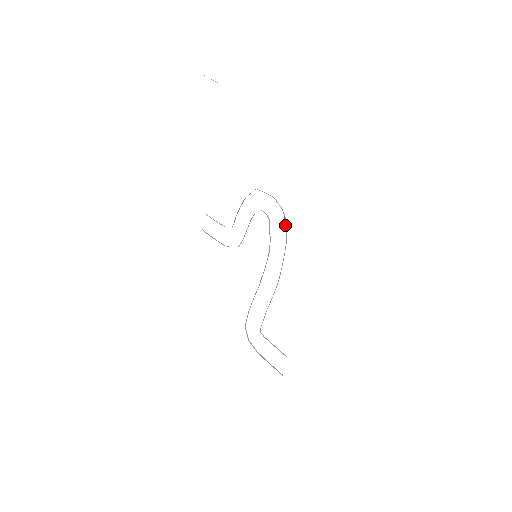
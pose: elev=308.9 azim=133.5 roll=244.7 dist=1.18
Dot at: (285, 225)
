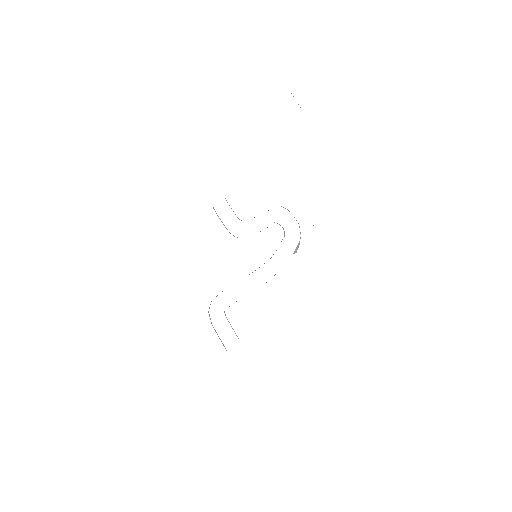
Dot at: (297, 248)
